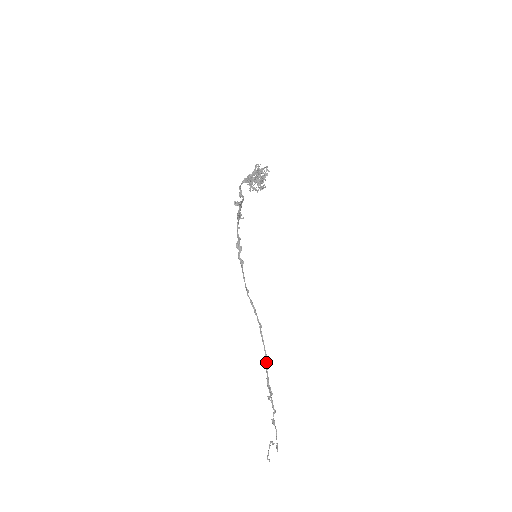
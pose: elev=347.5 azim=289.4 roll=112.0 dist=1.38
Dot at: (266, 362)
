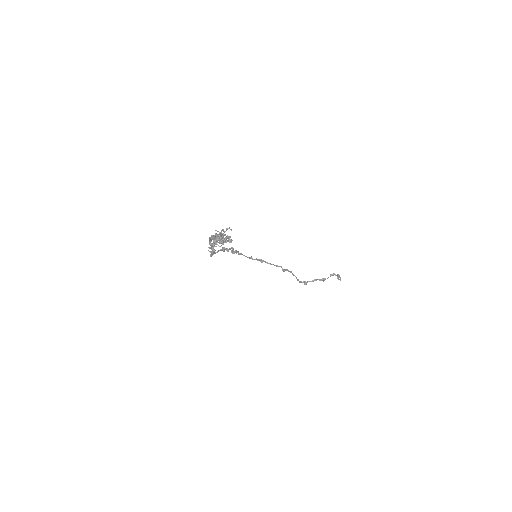
Dot at: (297, 279)
